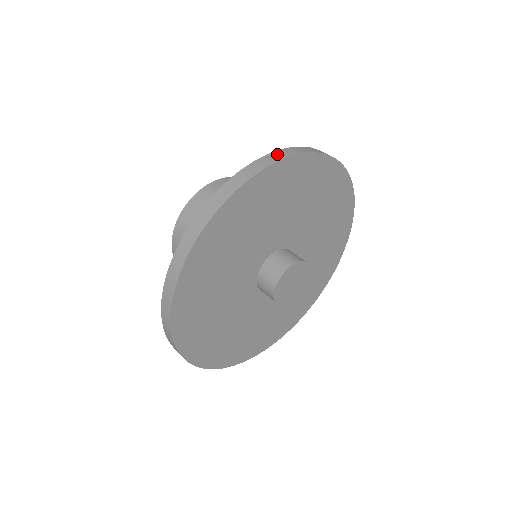
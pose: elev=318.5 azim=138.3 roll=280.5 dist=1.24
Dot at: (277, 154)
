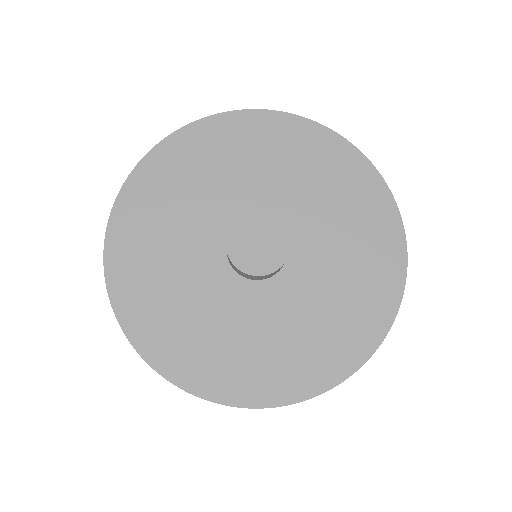
Dot at: occluded
